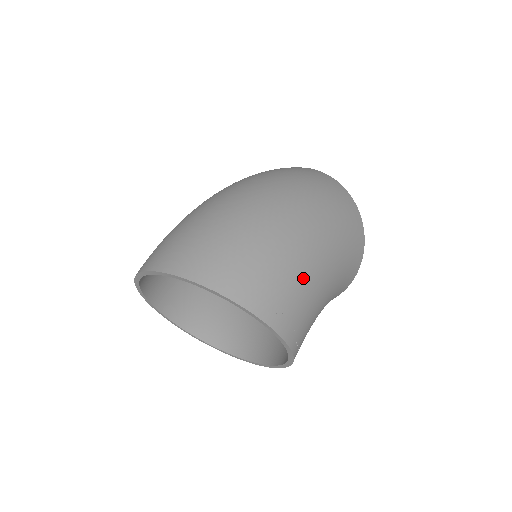
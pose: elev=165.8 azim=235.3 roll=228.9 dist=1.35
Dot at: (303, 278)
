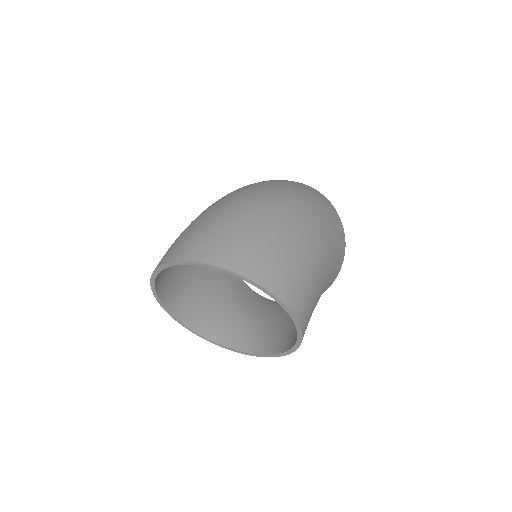
Dot at: (311, 272)
